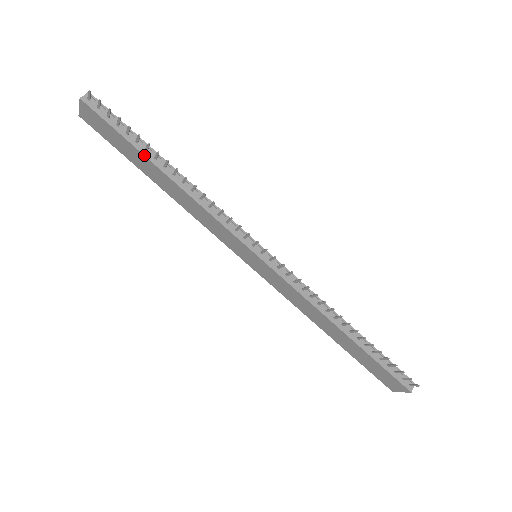
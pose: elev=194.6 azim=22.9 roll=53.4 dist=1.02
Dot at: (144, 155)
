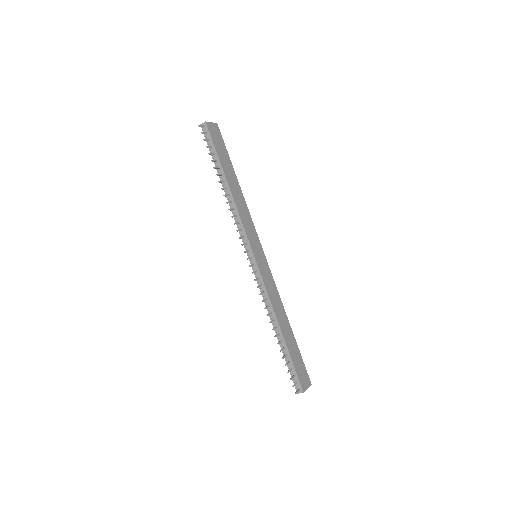
Dot at: (217, 170)
